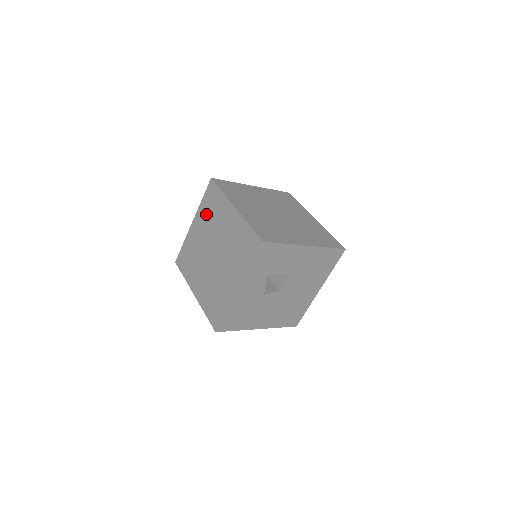
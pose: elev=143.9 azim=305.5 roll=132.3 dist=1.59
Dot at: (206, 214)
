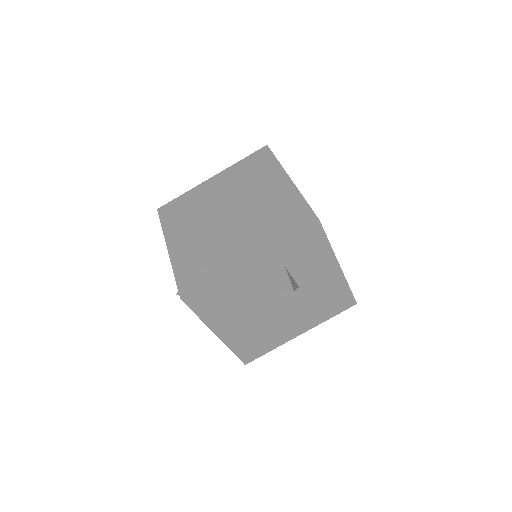
Dot at: (239, 174)
